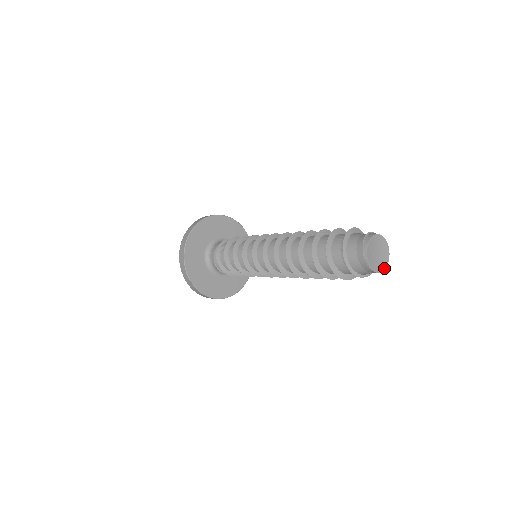
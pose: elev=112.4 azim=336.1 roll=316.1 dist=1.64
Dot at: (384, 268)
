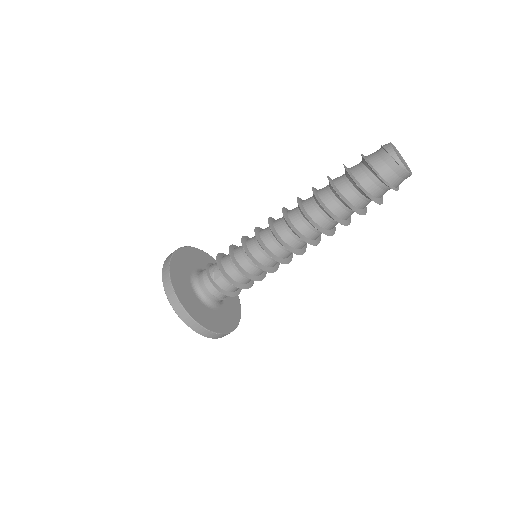
Dot at: (409, 168)
